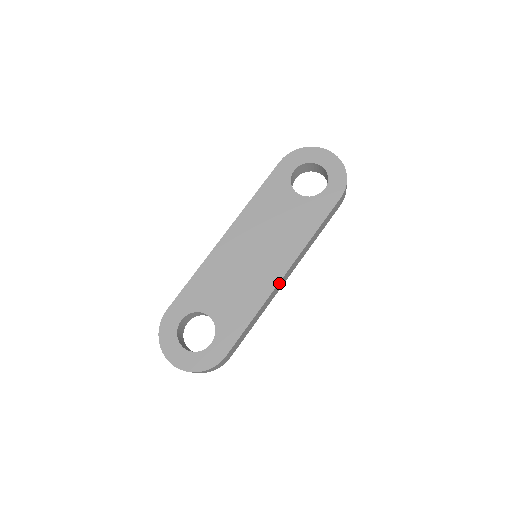
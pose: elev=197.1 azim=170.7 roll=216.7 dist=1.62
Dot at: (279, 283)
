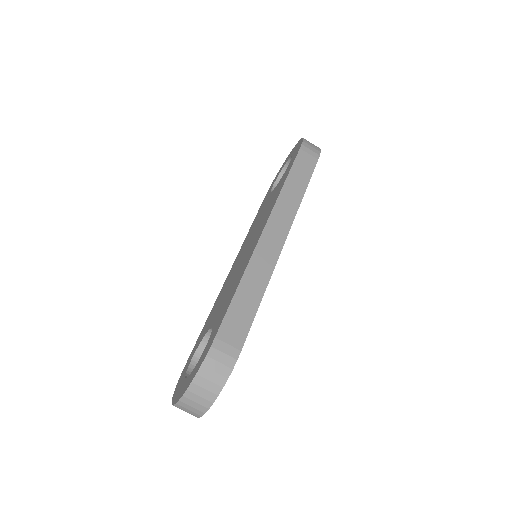
Dot at: (262, 240)
